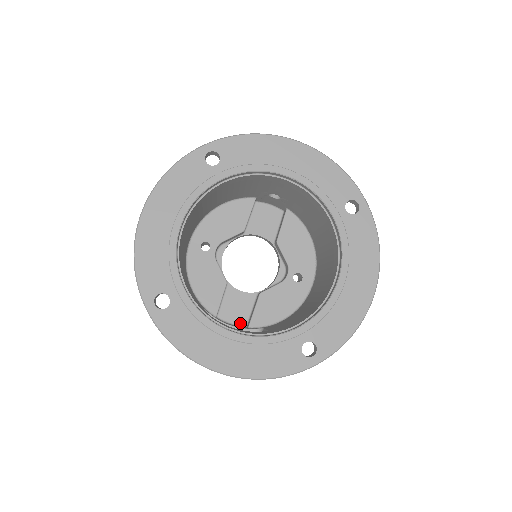
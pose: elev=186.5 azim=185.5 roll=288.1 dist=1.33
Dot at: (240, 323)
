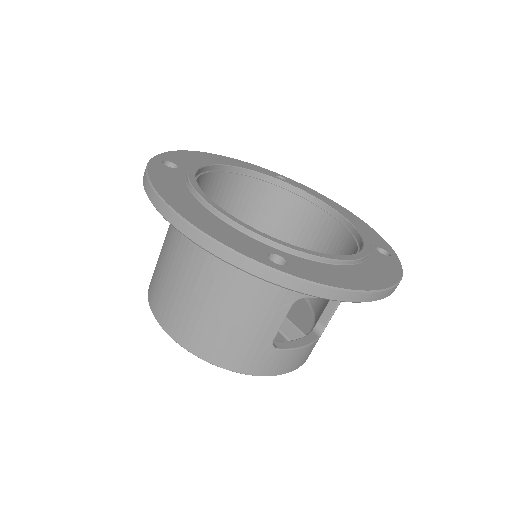
Dot at: occluded
